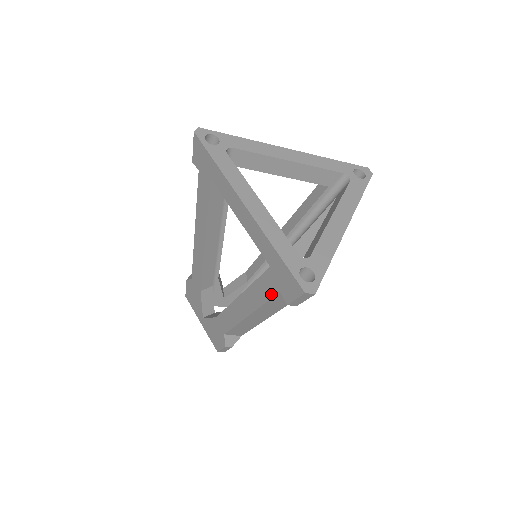
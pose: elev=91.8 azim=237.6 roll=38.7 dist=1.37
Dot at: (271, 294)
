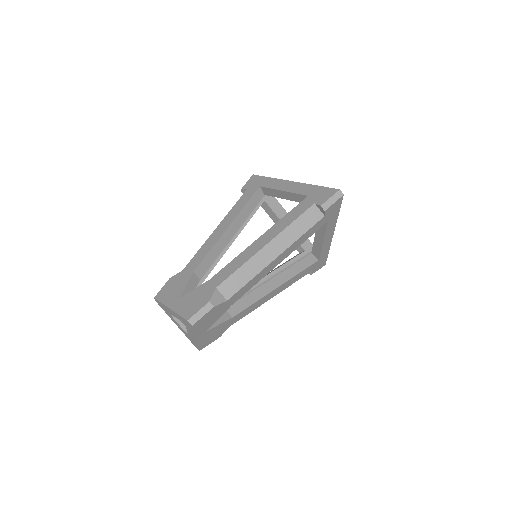
Dot at: (304, 210)
